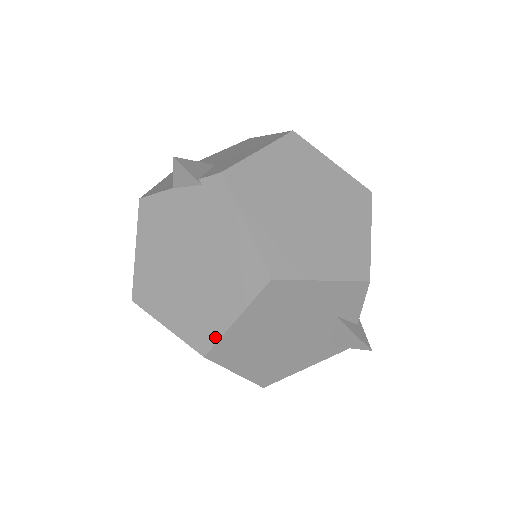
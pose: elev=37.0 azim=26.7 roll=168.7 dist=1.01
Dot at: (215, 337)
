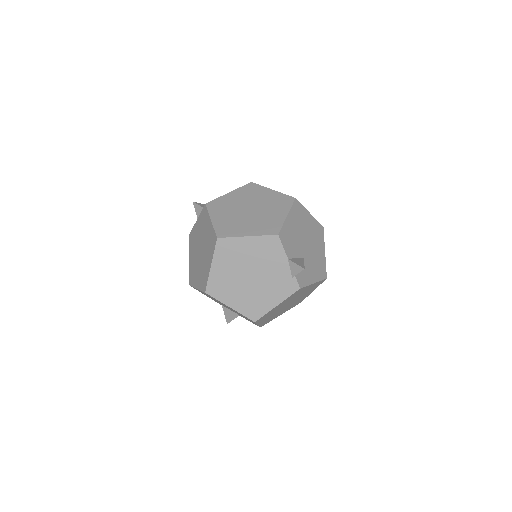
Dot at: (218, 298)
